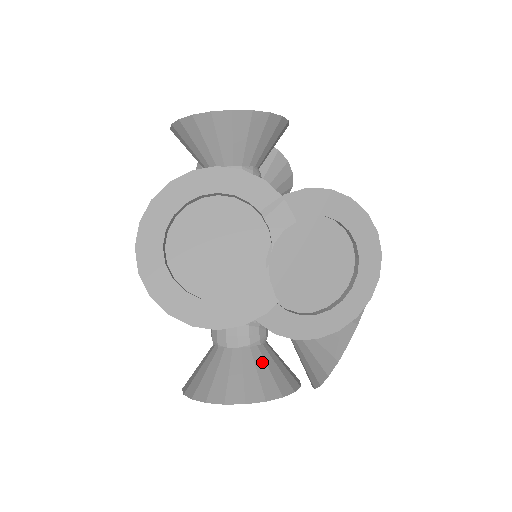
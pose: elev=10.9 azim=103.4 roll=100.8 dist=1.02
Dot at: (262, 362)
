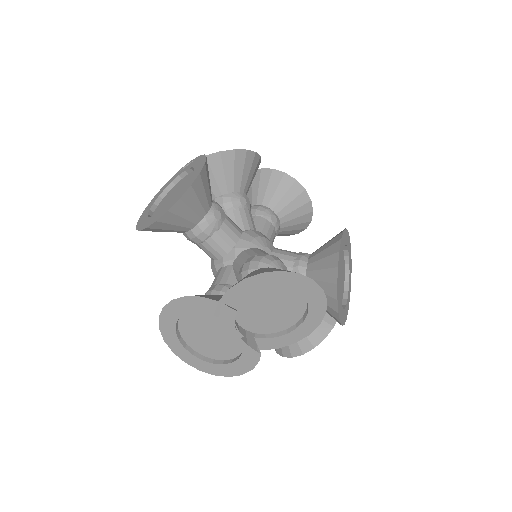
Dot at: occluded
